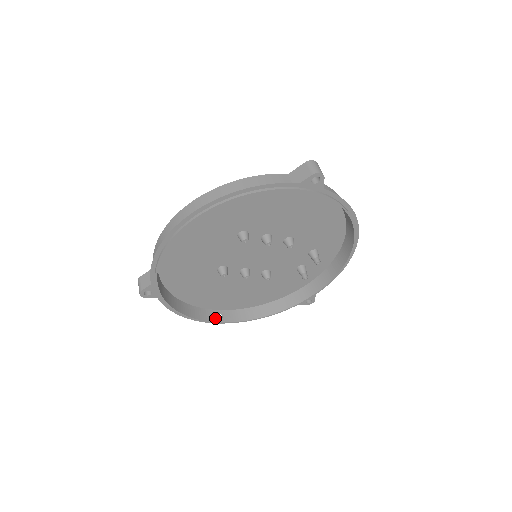
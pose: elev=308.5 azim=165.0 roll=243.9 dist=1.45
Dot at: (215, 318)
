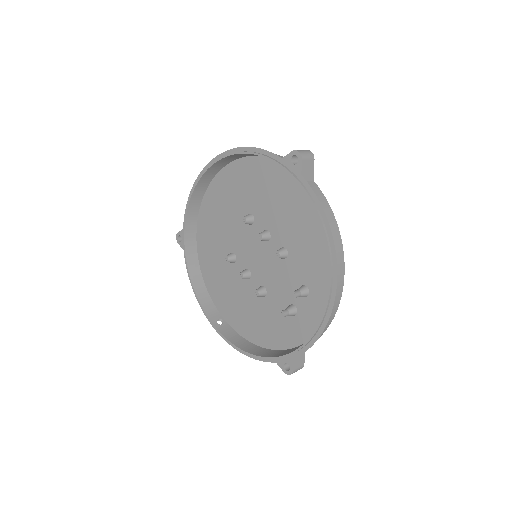
Dot at: (213, 318)
